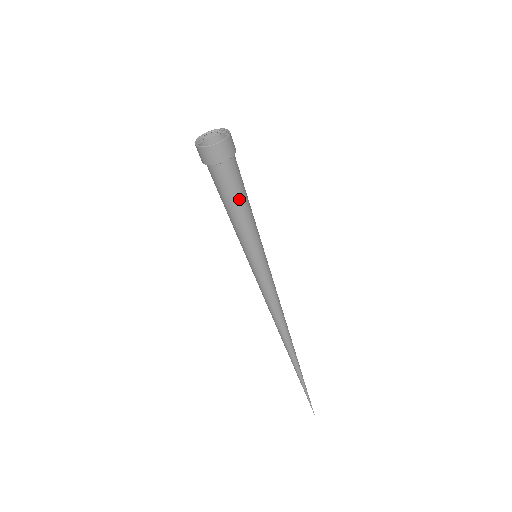
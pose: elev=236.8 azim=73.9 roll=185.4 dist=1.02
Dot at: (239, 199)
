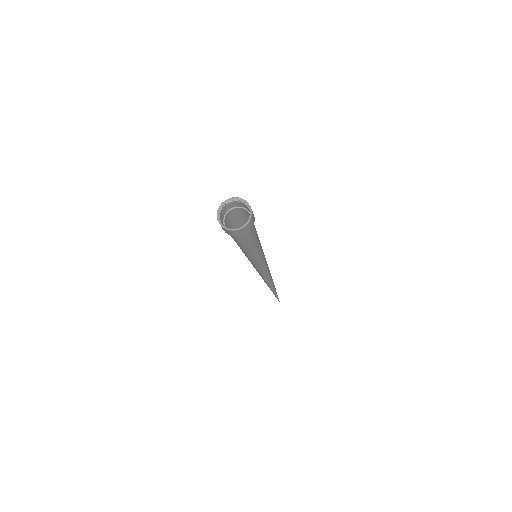
Dot at: (251, 244)
